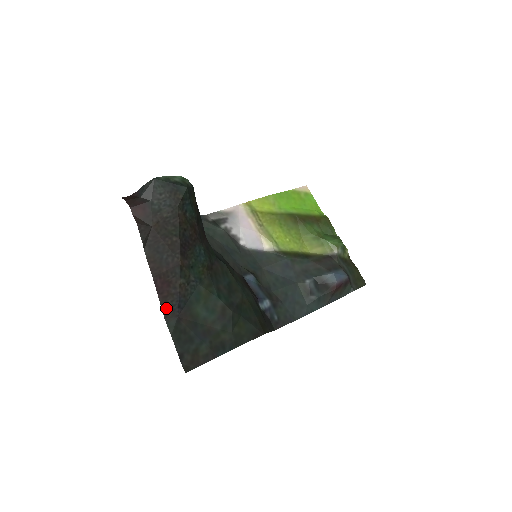
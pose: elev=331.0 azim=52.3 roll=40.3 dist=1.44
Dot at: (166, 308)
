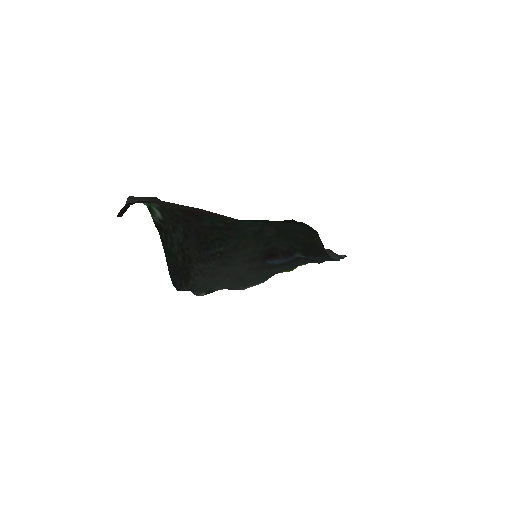
Dot at: occluded
